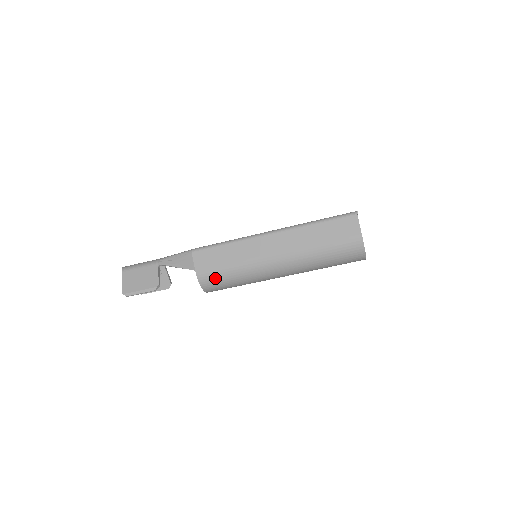
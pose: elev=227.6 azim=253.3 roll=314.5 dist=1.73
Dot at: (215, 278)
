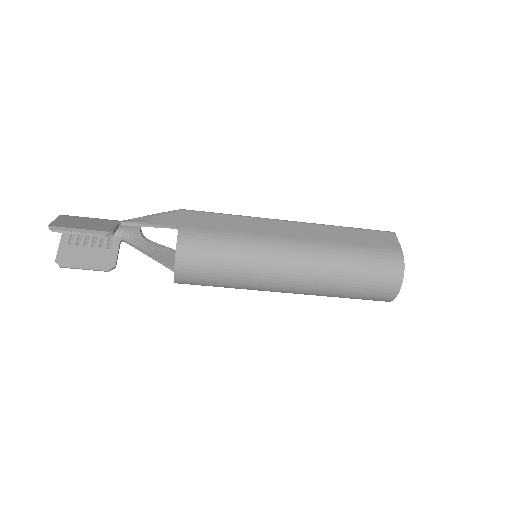
Dot at: (203, 242)
